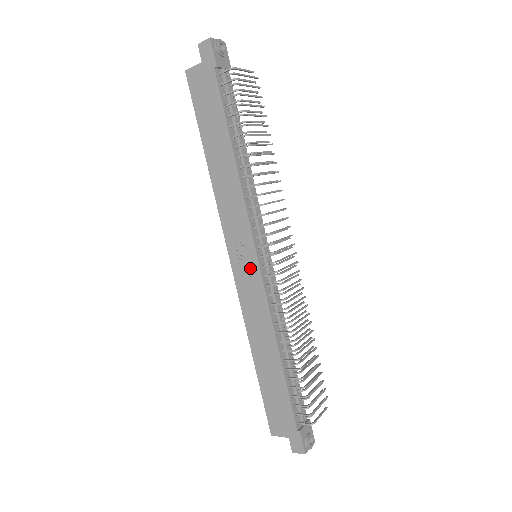
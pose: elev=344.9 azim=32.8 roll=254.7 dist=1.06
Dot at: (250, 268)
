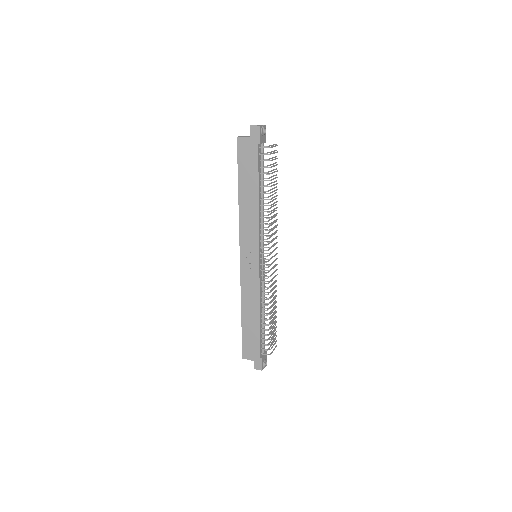
Dot at: (253, 264)
